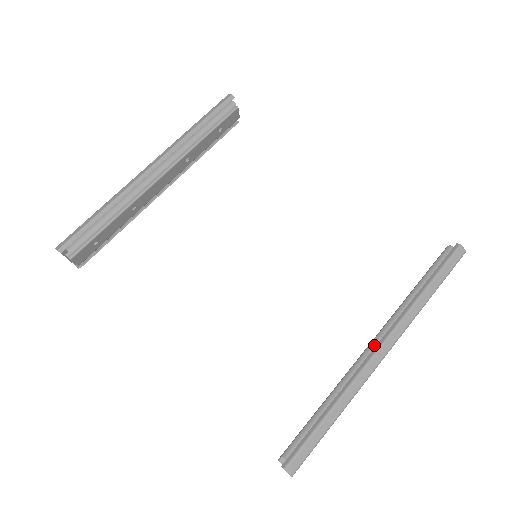
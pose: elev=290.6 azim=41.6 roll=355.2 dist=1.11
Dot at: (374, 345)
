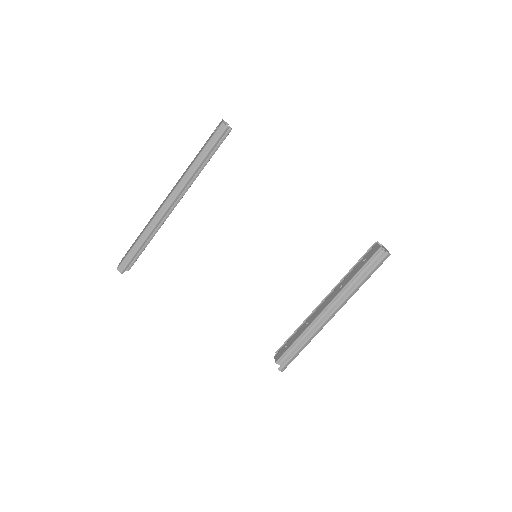
Dot at: (328, 311)
